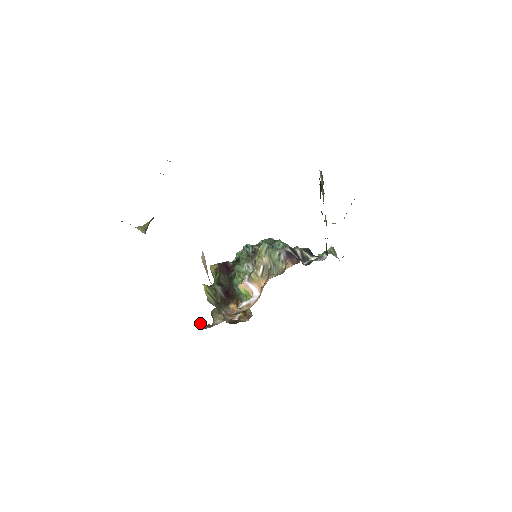
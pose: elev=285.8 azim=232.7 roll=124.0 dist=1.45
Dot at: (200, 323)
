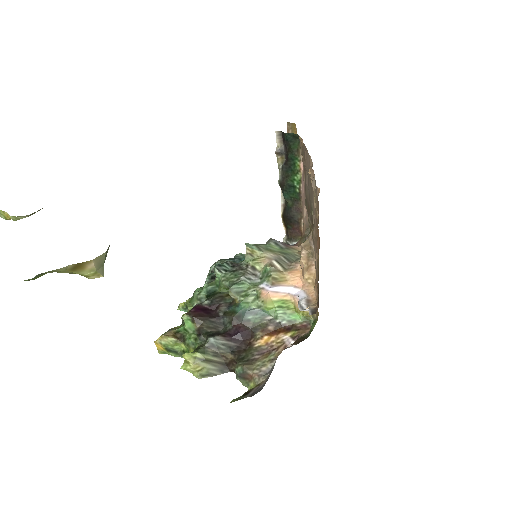
Dot at: occluded
